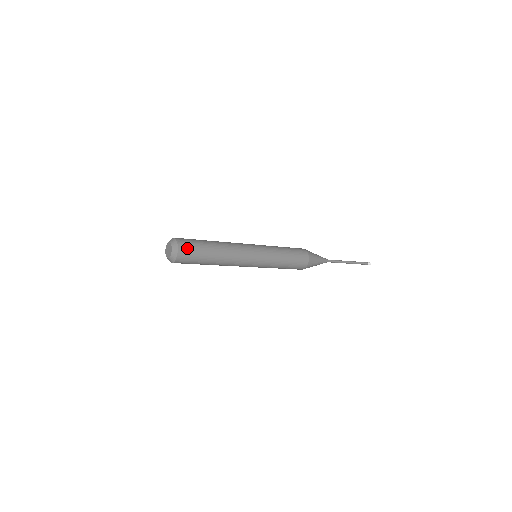
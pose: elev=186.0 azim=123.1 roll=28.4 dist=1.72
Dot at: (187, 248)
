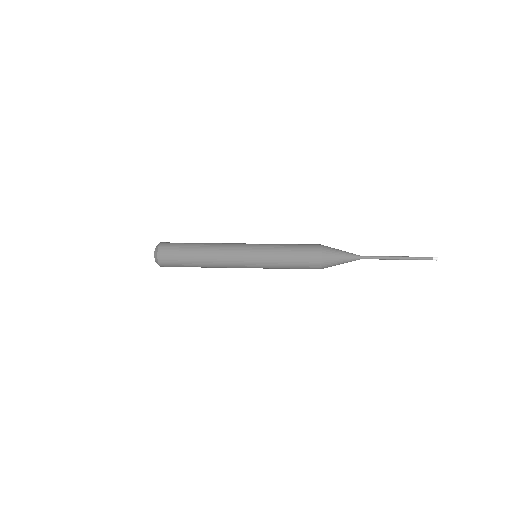
Dot at: (167, 260)
